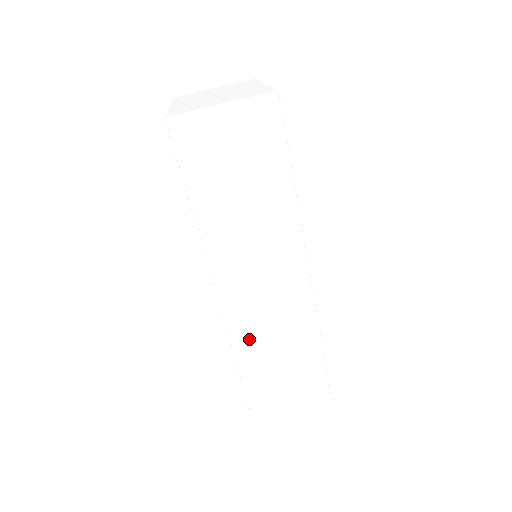
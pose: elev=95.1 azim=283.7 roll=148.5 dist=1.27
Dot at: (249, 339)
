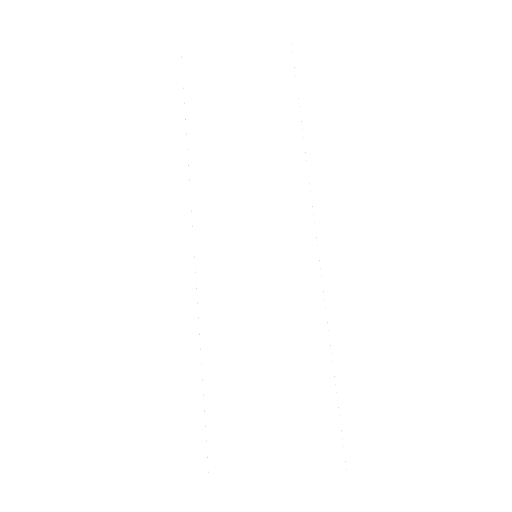
Dot at: (225, 310)
